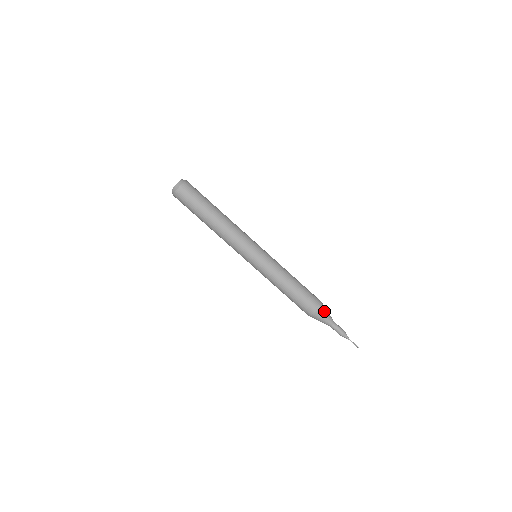
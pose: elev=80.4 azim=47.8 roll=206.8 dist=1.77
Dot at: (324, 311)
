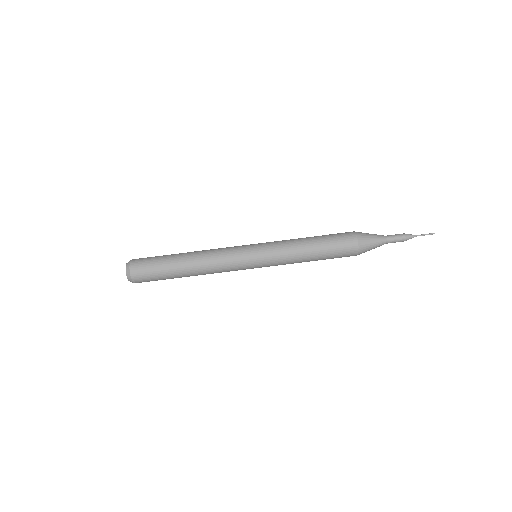
Dot at: (365, 234)
